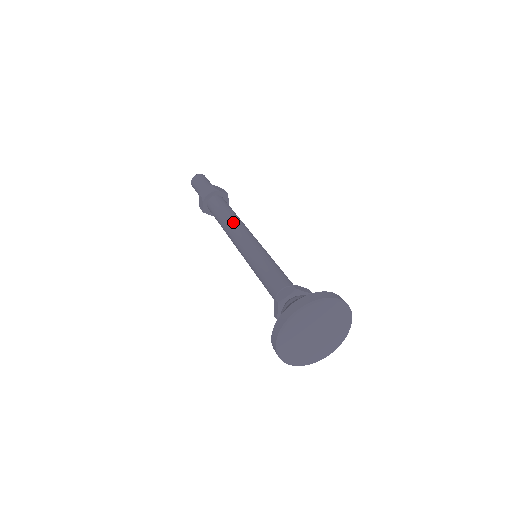
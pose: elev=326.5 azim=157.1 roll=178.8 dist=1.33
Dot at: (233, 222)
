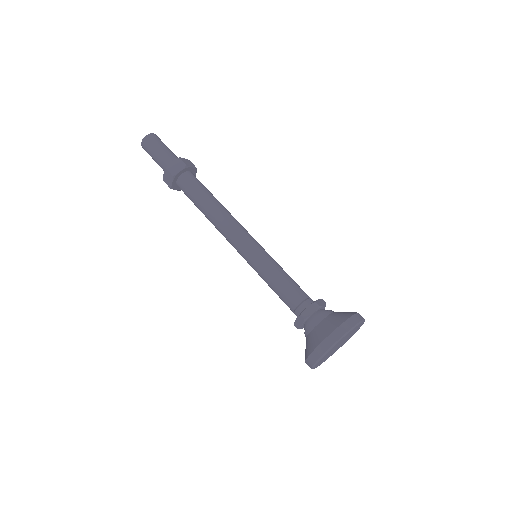
Dot at: (215, 222)
